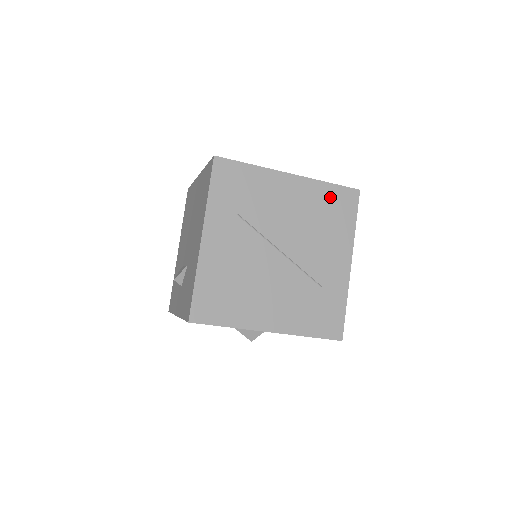
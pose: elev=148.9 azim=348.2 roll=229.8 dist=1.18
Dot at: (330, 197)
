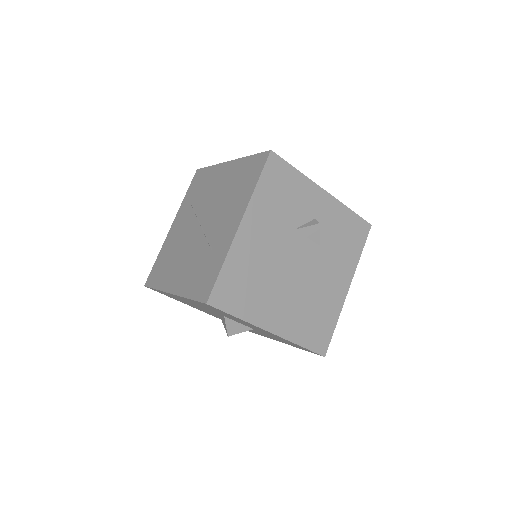
Dot at: (247, 168)
